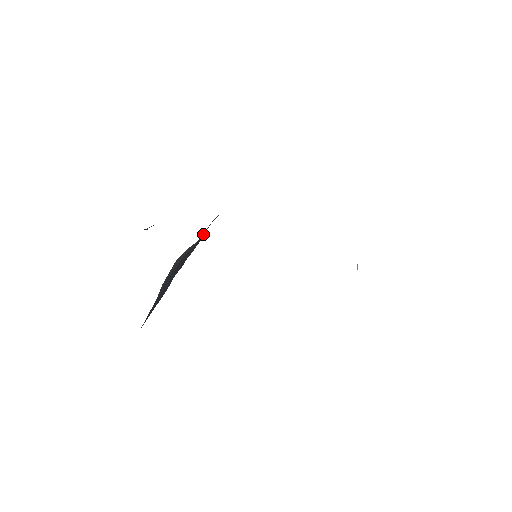
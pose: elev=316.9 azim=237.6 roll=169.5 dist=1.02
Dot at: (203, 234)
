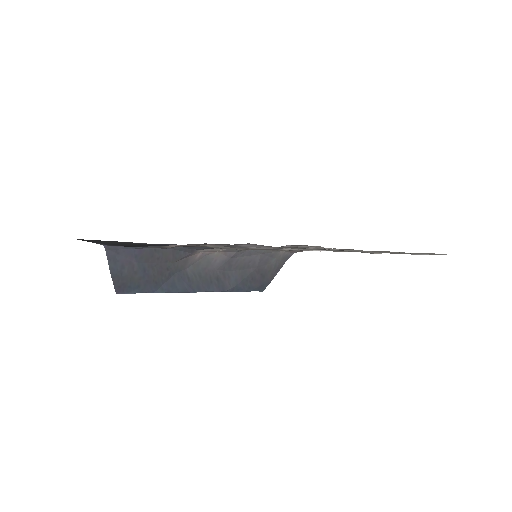
Dot at: (246, 273)
